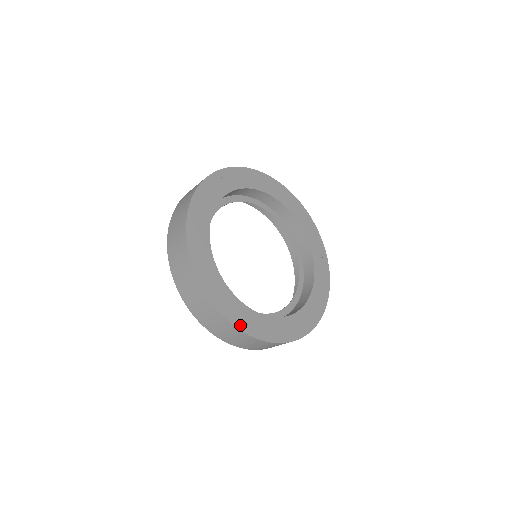
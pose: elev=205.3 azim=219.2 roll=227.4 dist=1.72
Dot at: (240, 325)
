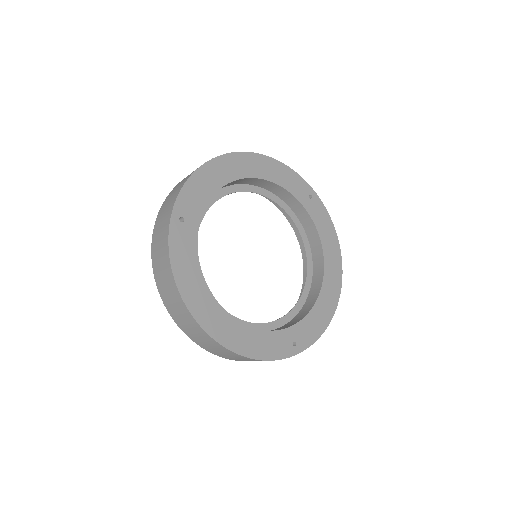
Dot at: (291, 352)
